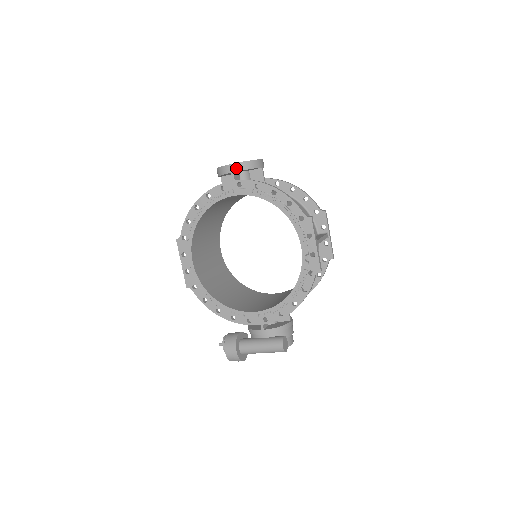
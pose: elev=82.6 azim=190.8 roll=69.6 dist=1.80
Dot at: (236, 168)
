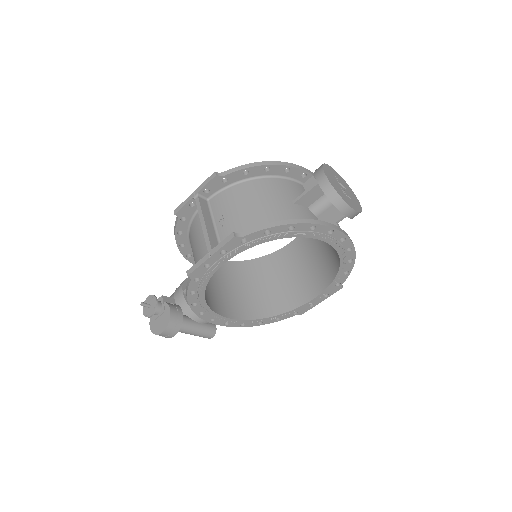
Dot at: (352, 215)
